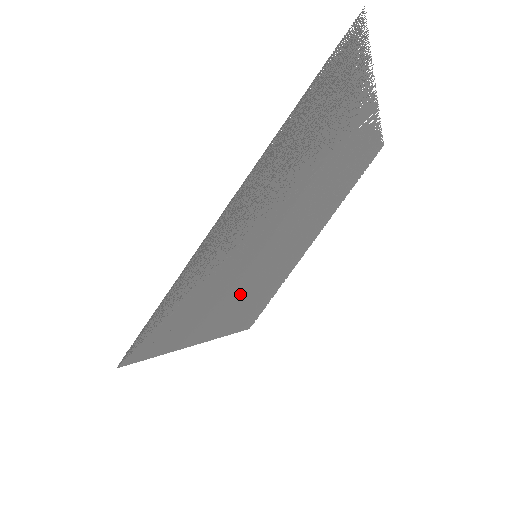
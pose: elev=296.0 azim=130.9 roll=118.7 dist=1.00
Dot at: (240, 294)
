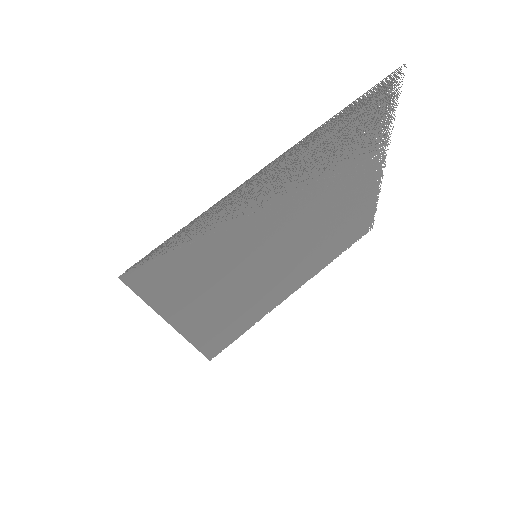
Dot at: (226, 295)
